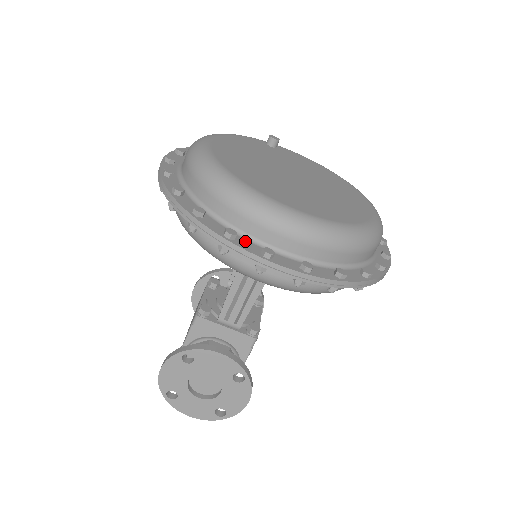
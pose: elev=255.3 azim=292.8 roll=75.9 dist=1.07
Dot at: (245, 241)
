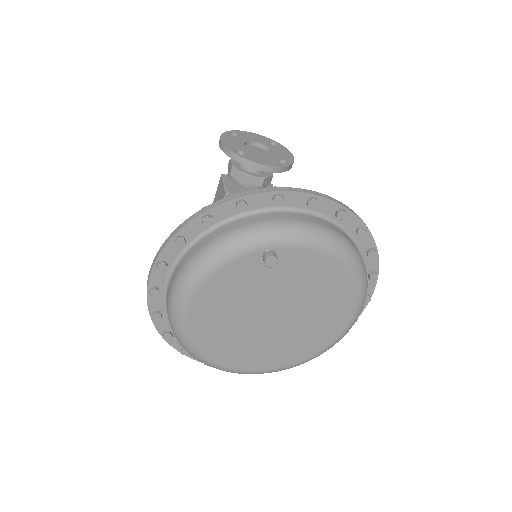
Dot at: occluded
